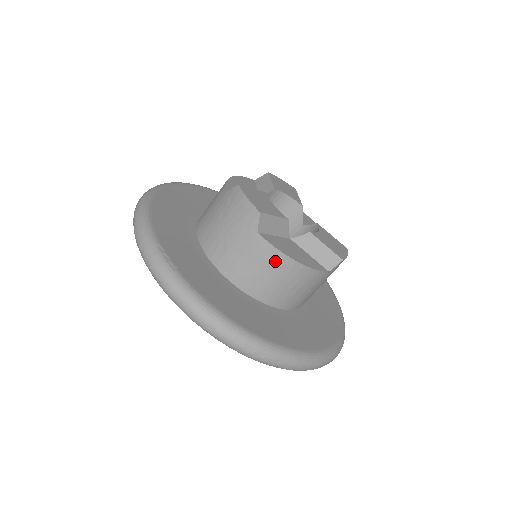
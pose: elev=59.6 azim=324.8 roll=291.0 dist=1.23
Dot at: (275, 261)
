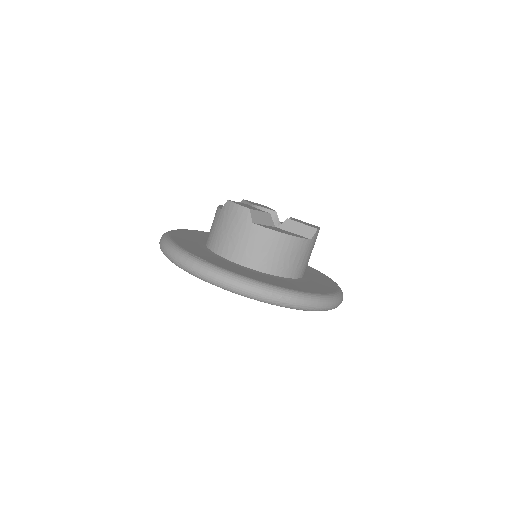
Dot at: (271, 239)
